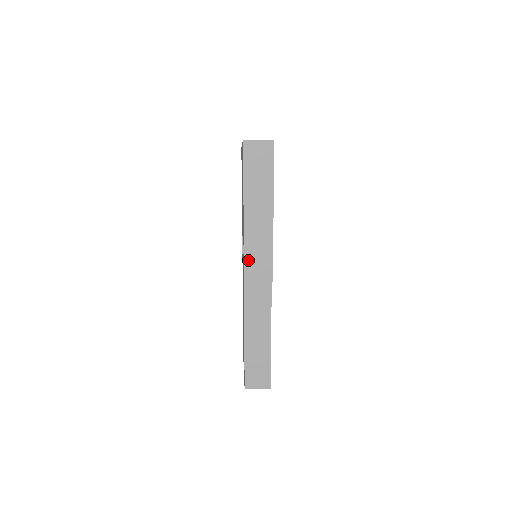
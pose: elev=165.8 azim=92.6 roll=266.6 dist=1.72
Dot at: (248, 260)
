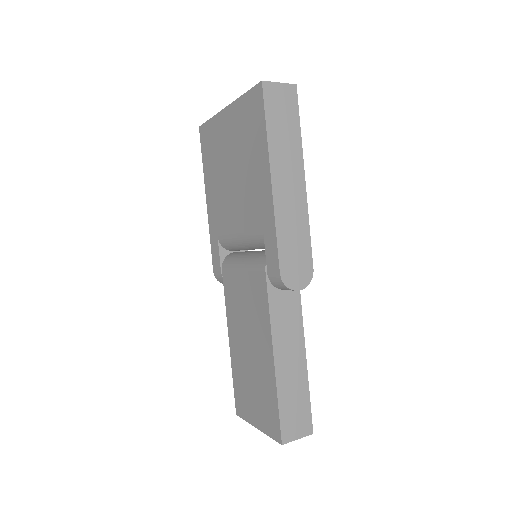
Dot at: (282, 246)
